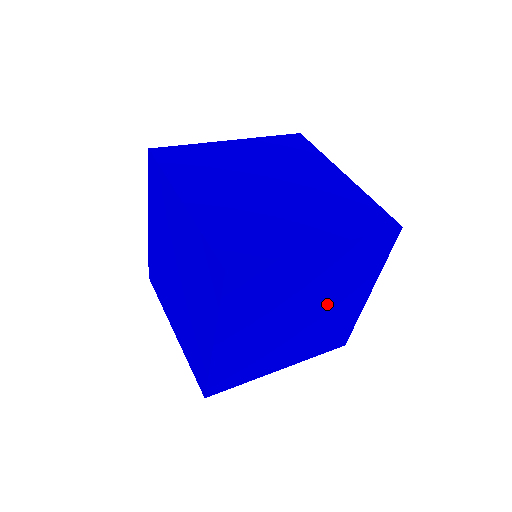
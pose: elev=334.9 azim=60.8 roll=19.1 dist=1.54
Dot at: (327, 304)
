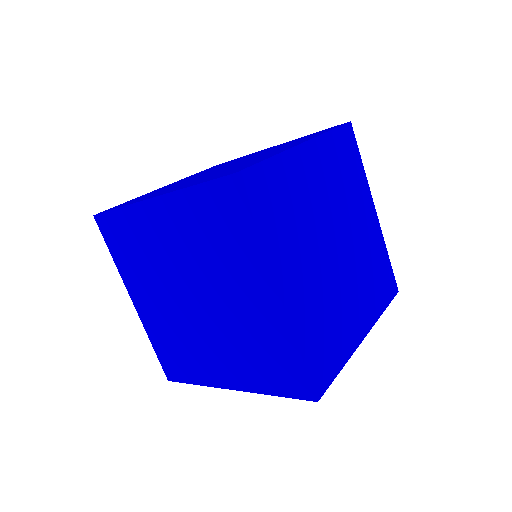
Dot at: occluded
